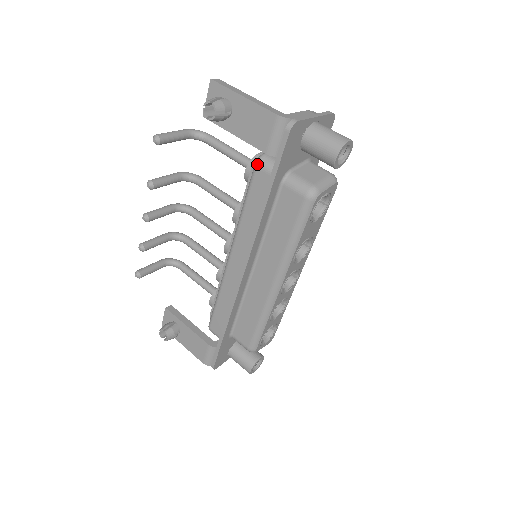
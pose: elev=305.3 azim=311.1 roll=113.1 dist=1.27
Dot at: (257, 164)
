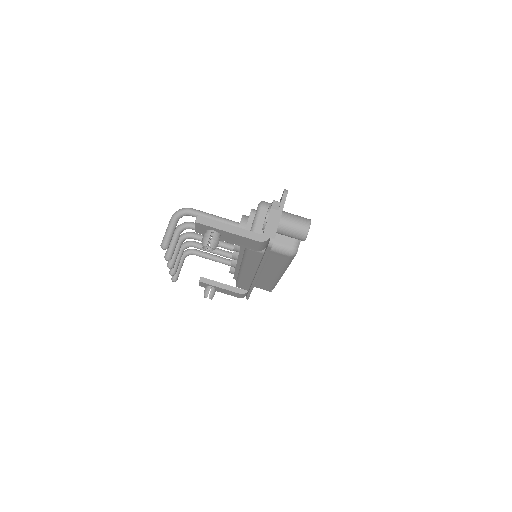
Dot at: occluded
